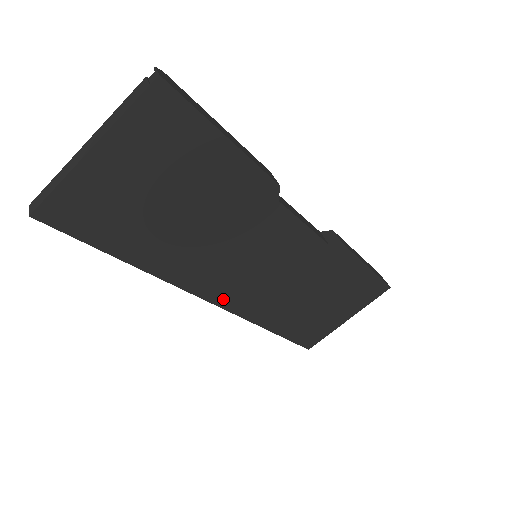
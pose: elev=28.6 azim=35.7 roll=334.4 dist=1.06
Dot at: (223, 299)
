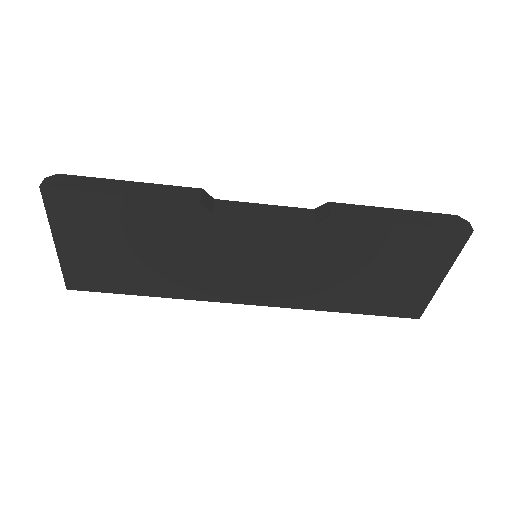
Dot at: (255, 299)
